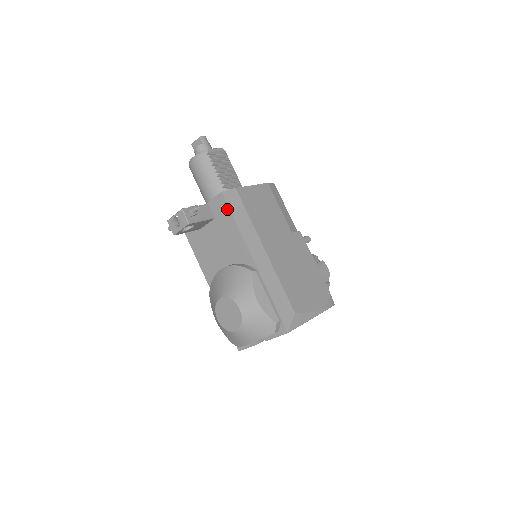
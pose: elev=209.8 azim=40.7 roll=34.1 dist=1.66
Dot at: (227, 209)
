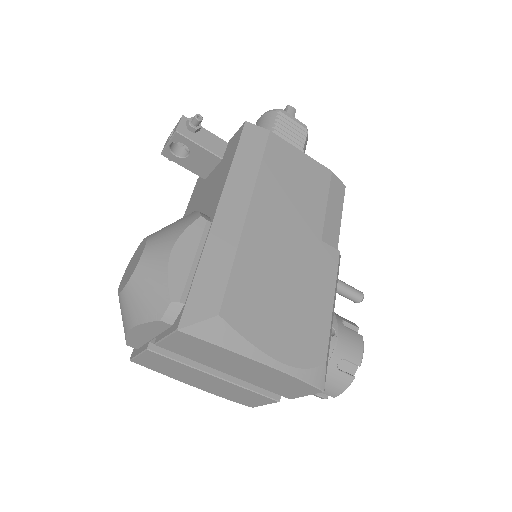
Dot at: (237, 141)
